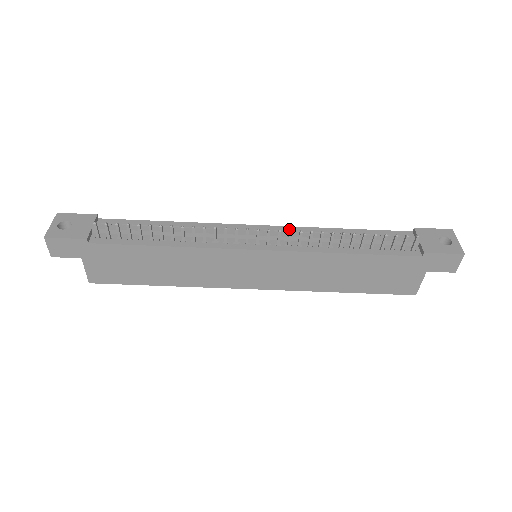
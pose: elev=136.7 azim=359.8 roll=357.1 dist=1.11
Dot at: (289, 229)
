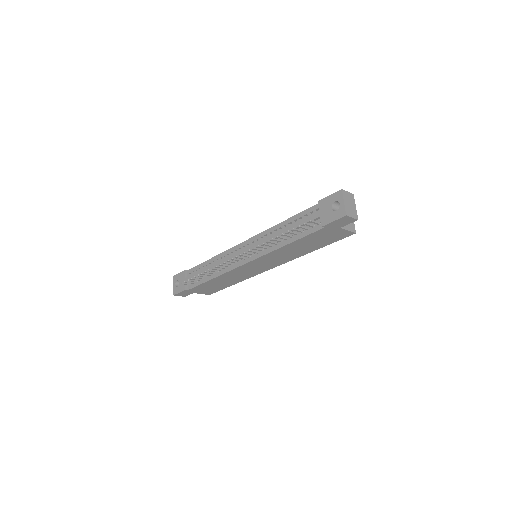
Dot at: (257, 237)
